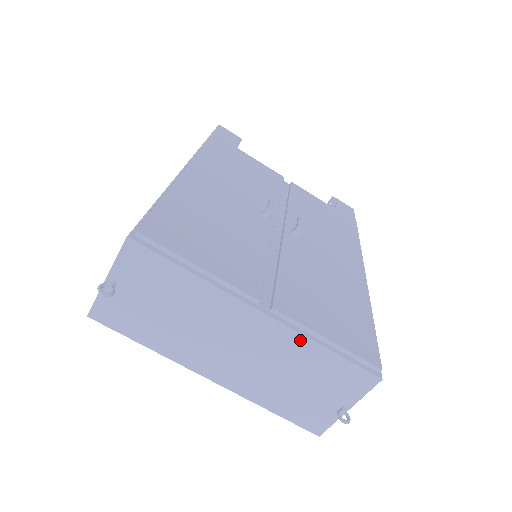
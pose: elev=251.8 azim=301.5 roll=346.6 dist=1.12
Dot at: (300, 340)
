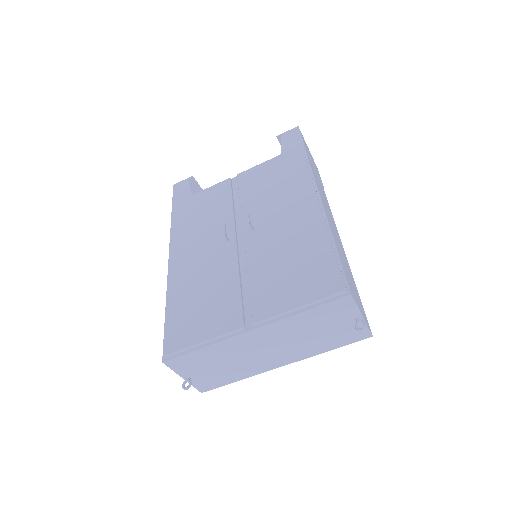
Dot at: (285, 322)
